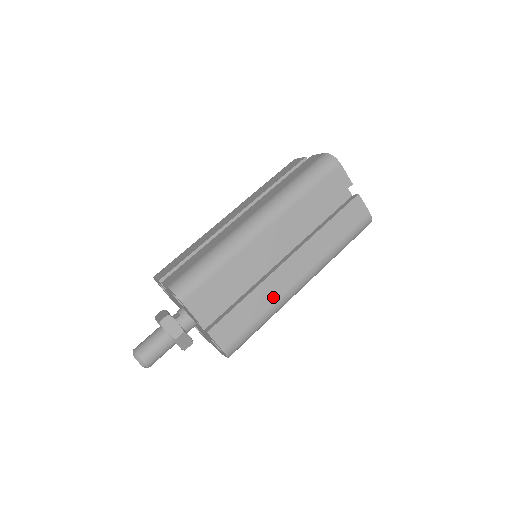
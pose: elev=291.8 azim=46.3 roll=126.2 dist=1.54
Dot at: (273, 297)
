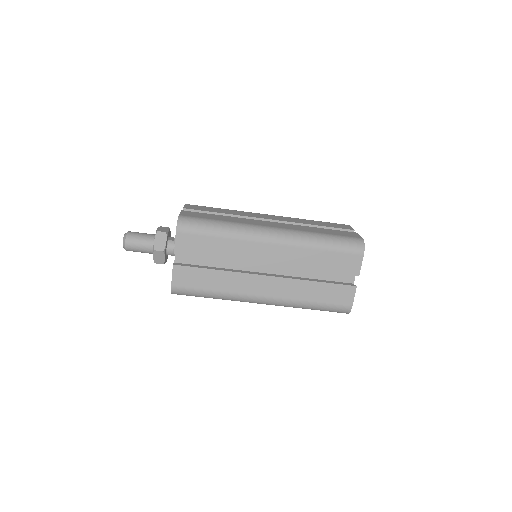
Dot at: (234, 288)
